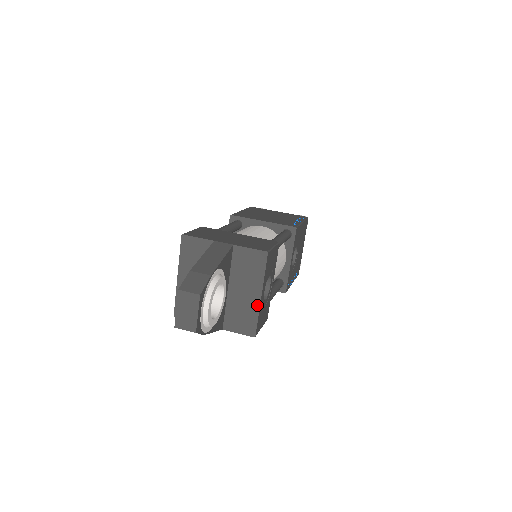
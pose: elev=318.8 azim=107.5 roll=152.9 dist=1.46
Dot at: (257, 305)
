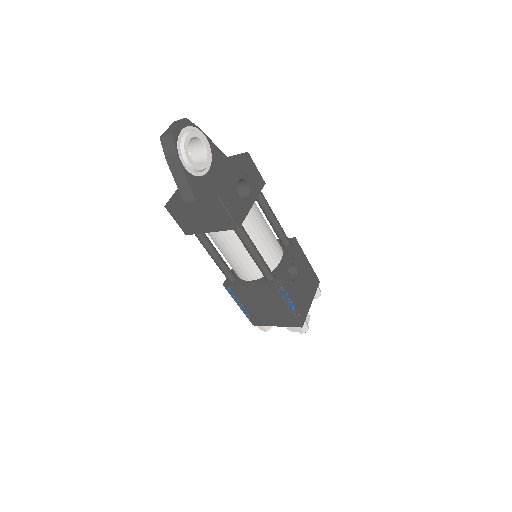
Dot at: (229, 179)
